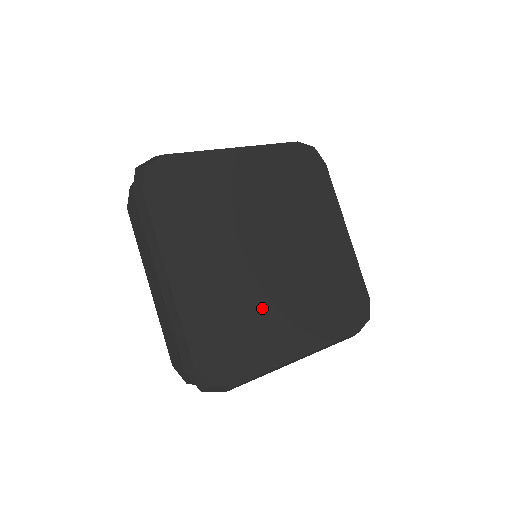
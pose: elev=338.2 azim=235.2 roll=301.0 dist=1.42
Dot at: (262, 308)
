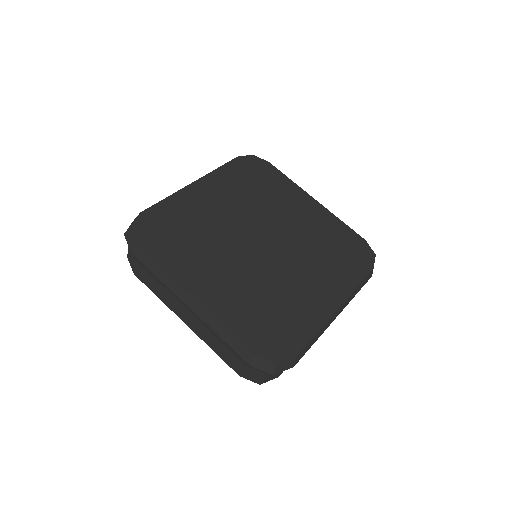
Dot at: (283, 287)
